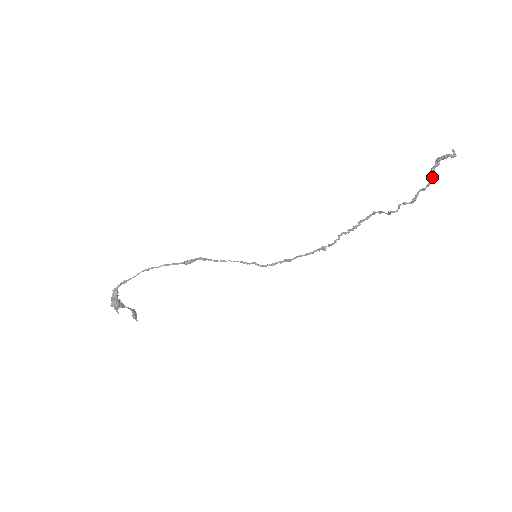
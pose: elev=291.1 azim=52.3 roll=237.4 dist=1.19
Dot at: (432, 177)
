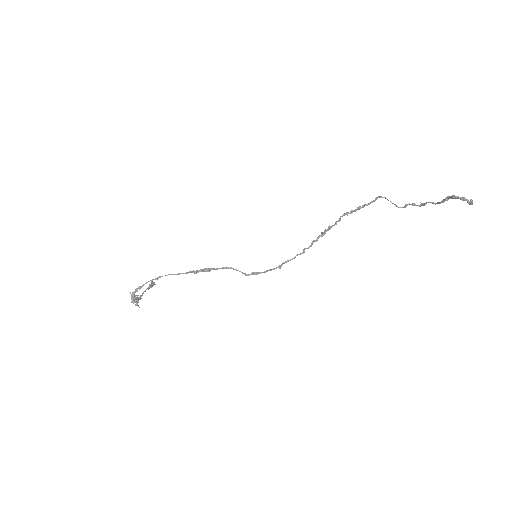
Dot at: occluded
